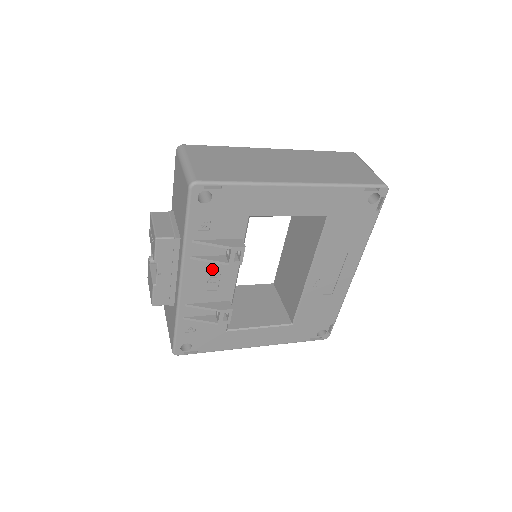
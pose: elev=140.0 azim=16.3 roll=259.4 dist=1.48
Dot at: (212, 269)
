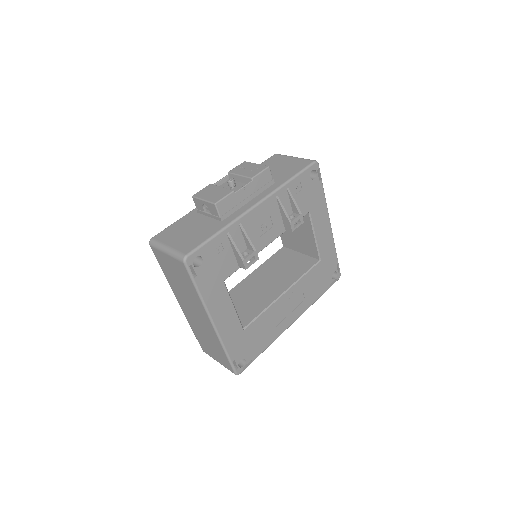
Dot at: (273, 219)
